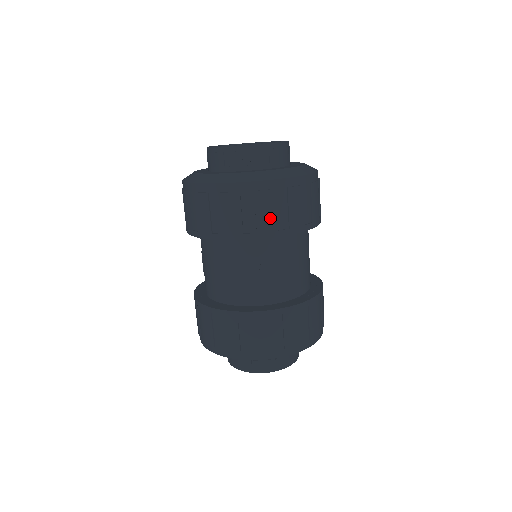
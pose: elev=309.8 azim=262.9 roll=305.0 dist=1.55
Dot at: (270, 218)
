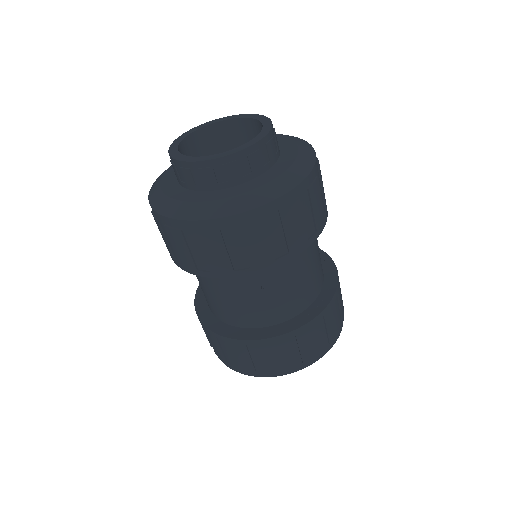
Dot at: (263, 250)
